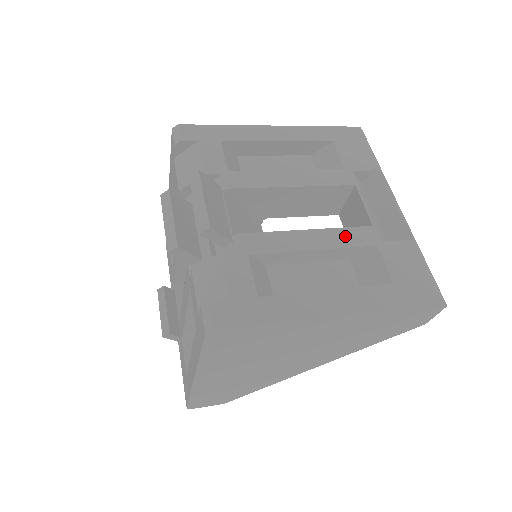
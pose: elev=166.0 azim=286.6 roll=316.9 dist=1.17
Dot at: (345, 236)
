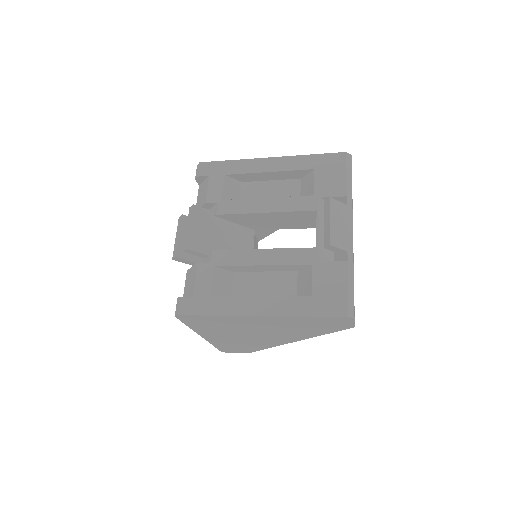
Dot at: (289, 255)
